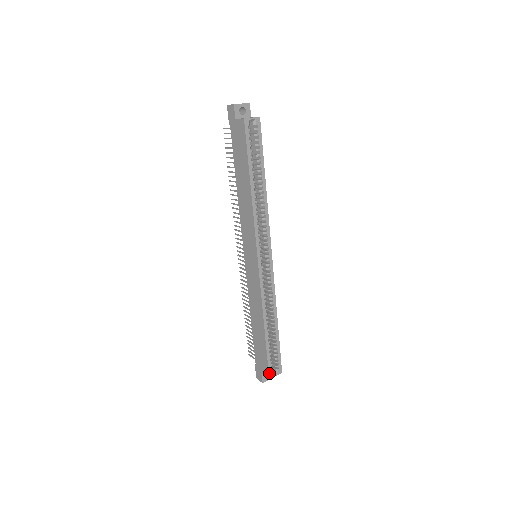
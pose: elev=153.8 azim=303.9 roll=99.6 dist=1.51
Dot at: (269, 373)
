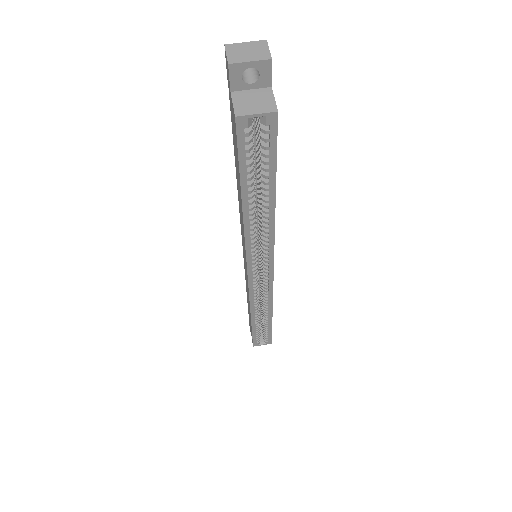
Dot at: (253, 344)
